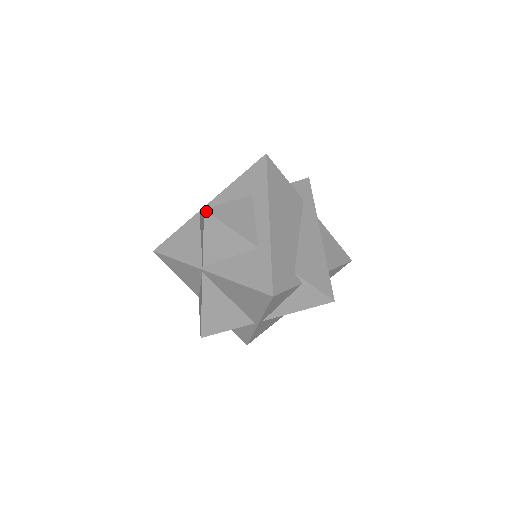
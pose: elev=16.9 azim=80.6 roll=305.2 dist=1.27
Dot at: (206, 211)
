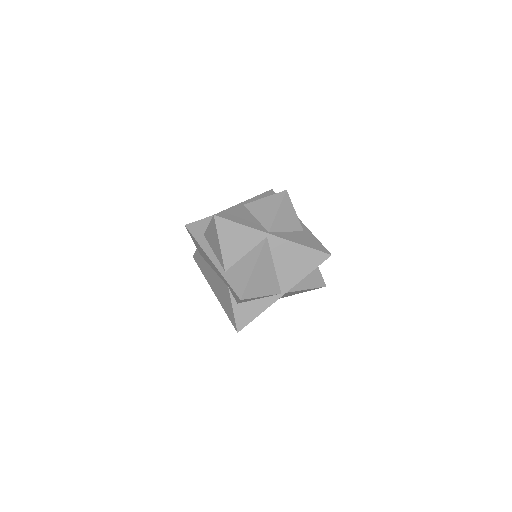
Dot at: occluded
